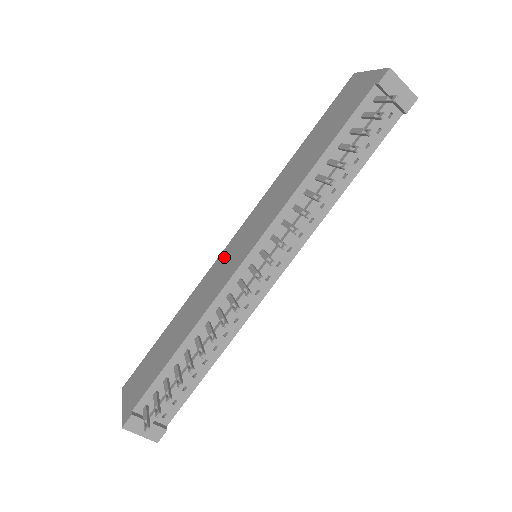
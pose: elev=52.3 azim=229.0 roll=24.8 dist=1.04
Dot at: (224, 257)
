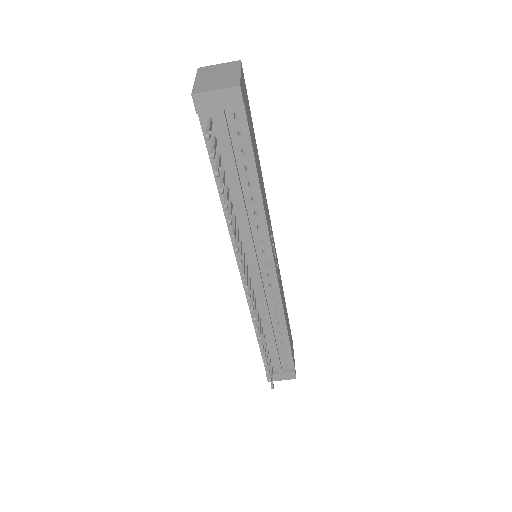
Dot at: occluded
